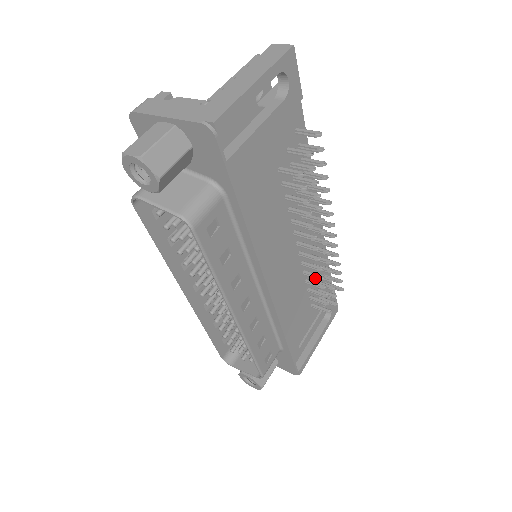
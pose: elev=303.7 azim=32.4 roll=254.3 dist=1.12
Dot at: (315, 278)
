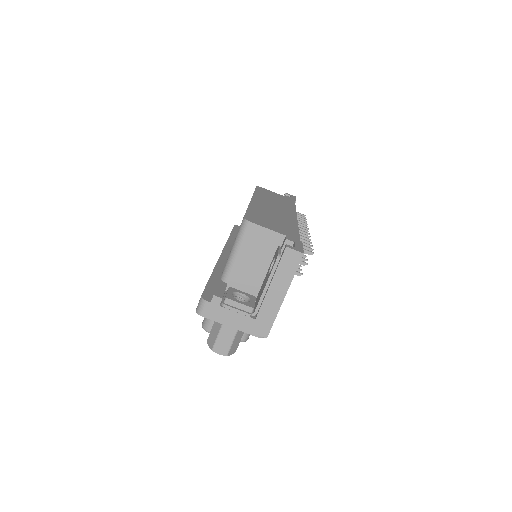
Dot at: occluded
